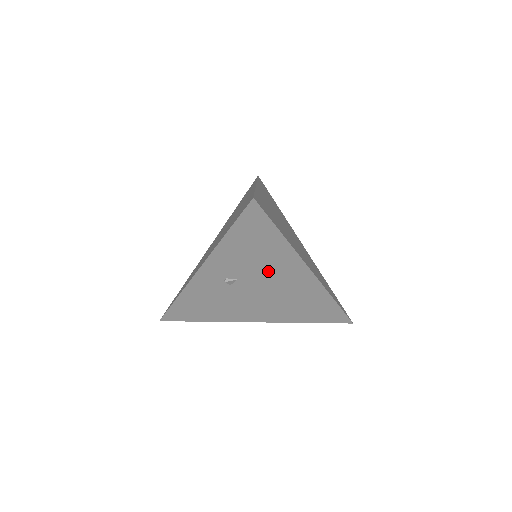
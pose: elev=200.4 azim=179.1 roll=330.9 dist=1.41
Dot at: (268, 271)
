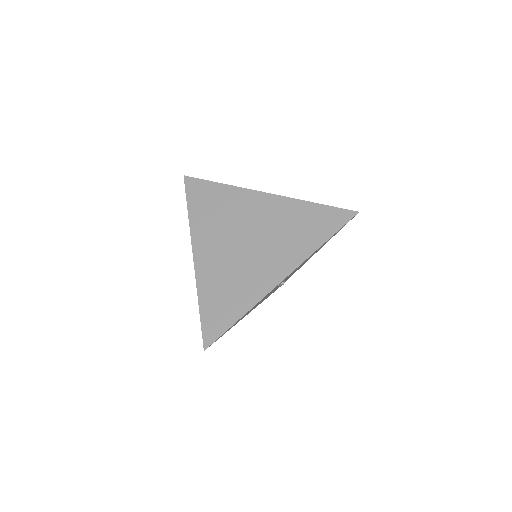
Dot at: occluded
